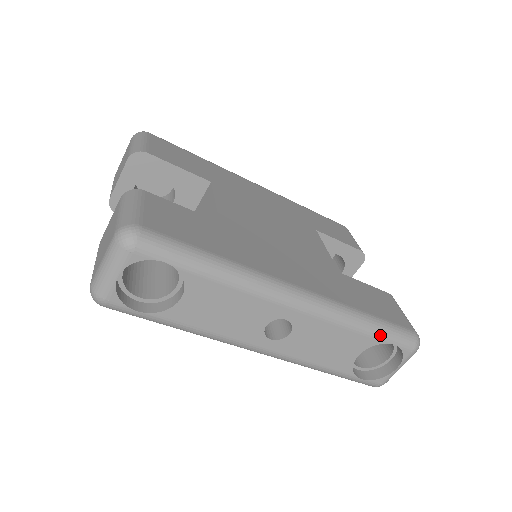
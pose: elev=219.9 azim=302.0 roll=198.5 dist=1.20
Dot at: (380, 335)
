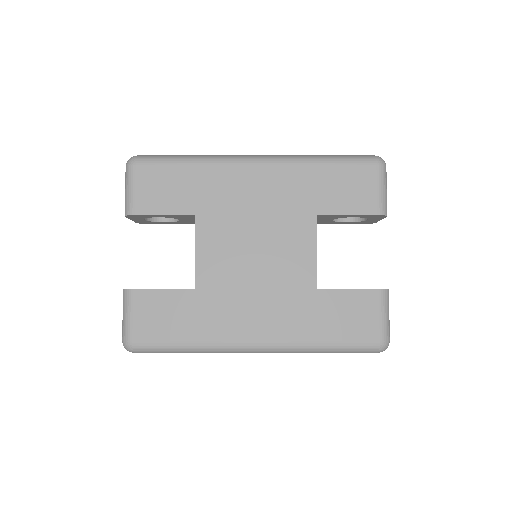
Dot at: (339, 352)
